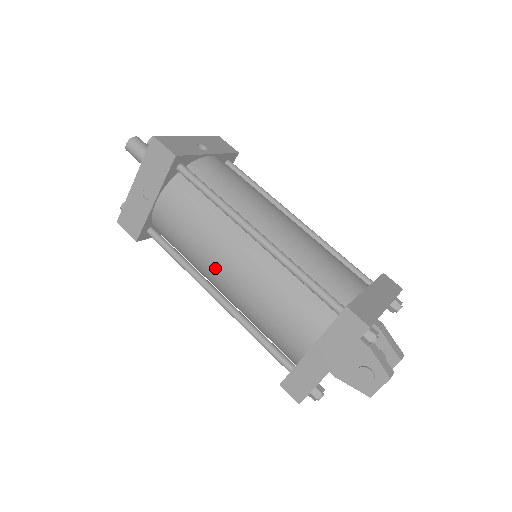
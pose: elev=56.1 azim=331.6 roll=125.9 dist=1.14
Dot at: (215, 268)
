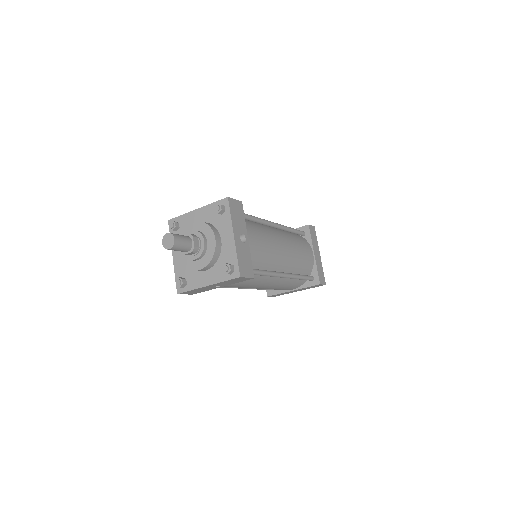
Dot at: occluded
